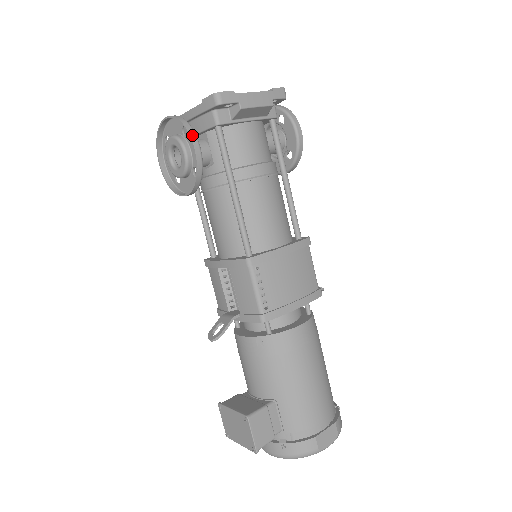
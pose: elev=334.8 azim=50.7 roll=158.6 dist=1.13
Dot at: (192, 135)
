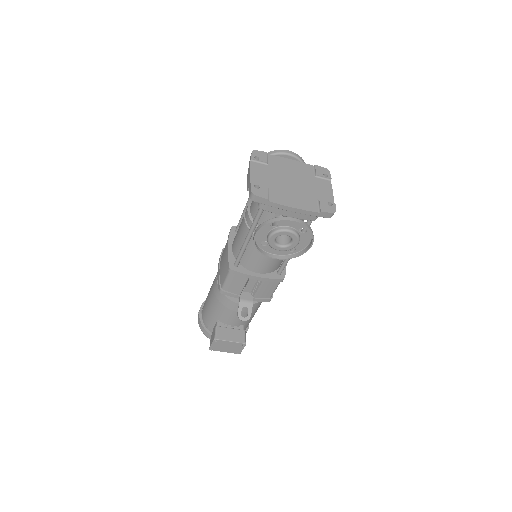
Dot at: occluded
